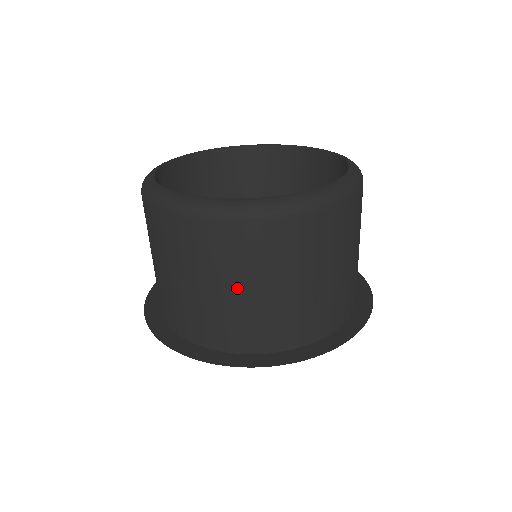
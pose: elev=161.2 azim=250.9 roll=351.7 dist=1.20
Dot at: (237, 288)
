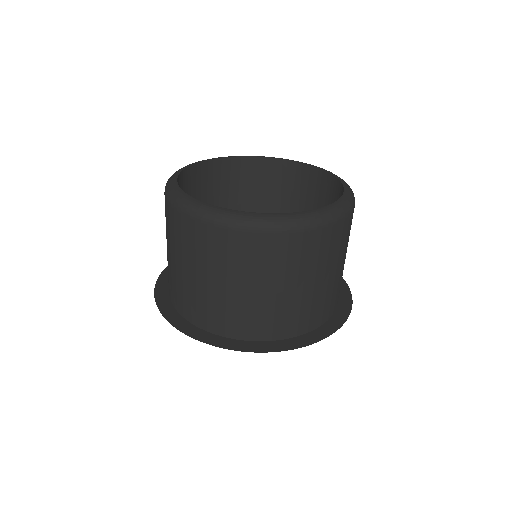
Dot at: (283, 286)
